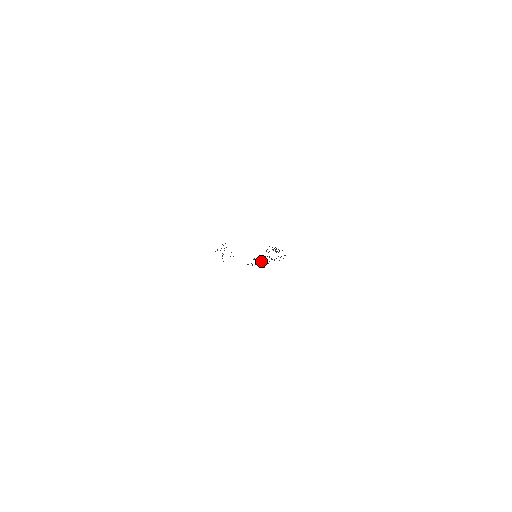
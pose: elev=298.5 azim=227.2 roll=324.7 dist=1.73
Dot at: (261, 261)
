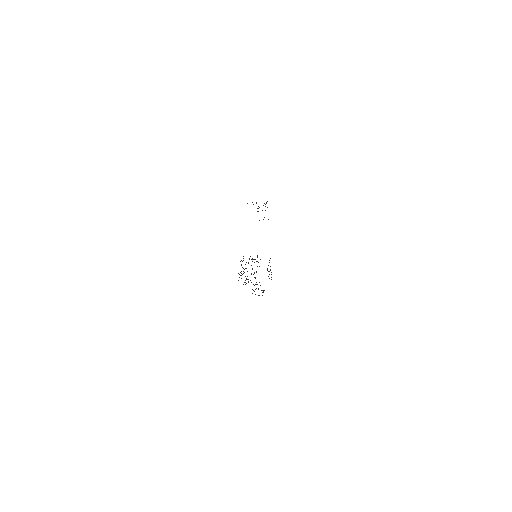
Dot at: occluded
